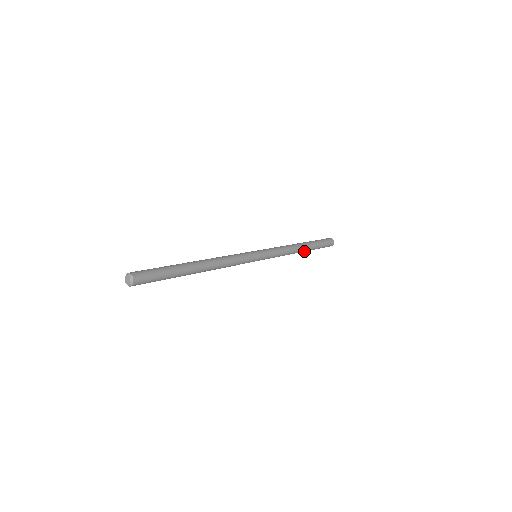
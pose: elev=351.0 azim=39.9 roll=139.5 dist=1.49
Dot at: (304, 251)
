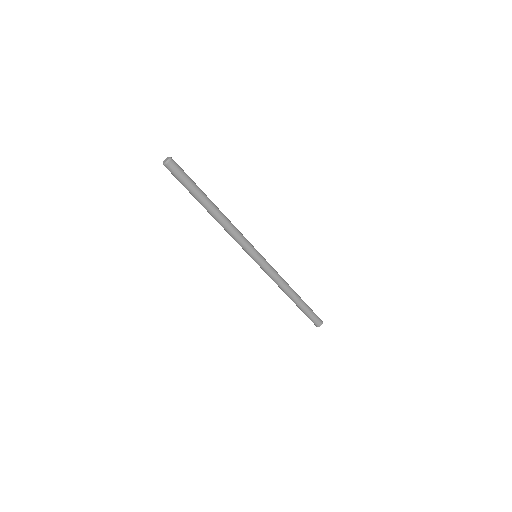
Dot at: (295, 300)
